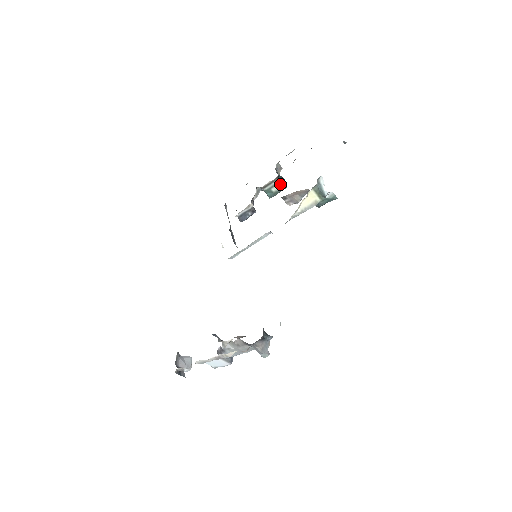
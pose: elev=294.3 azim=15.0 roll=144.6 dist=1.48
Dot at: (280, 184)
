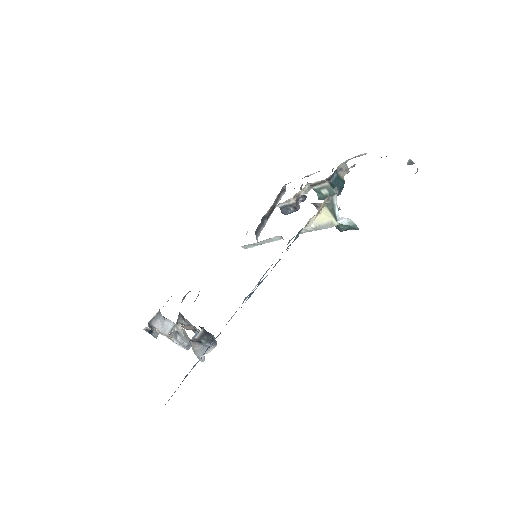
Dot at: (331, 188)
